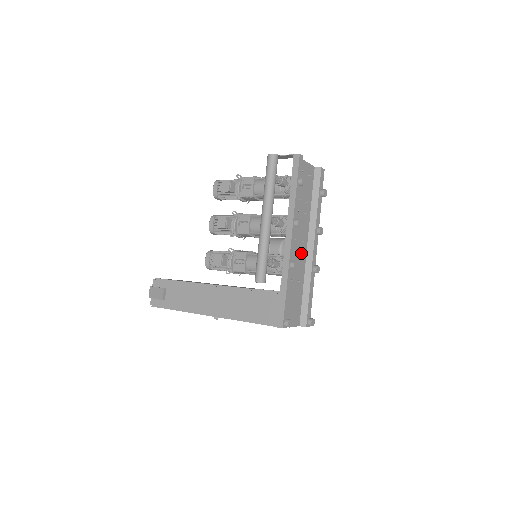
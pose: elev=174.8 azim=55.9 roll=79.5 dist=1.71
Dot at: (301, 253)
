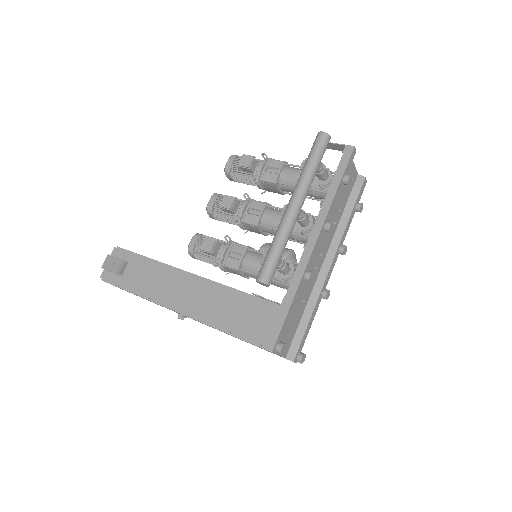
Dot at: (316, 268)
